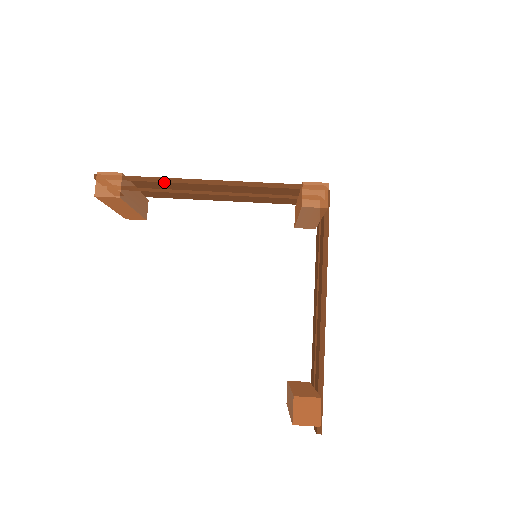
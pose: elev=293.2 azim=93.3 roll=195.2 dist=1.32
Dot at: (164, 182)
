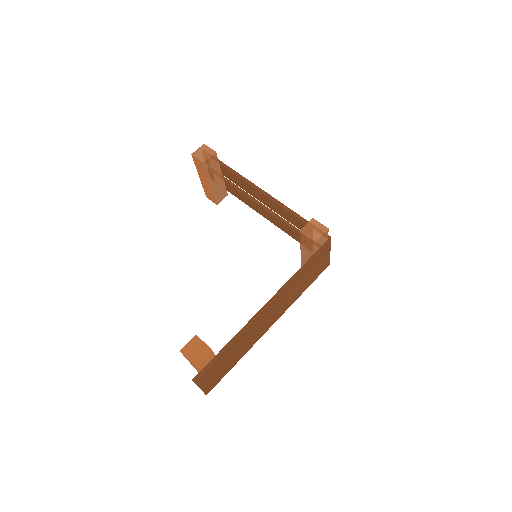
Dot at: (237, 176)
